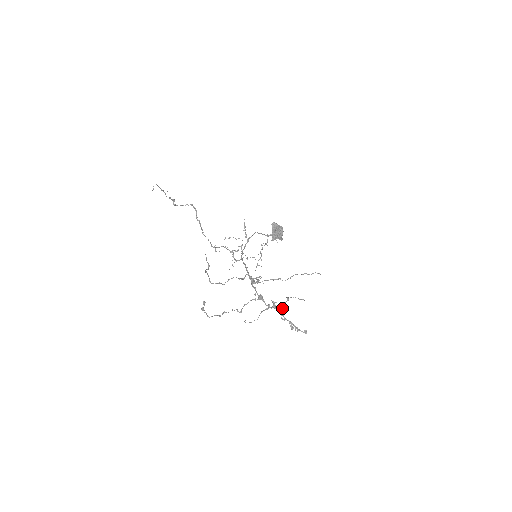
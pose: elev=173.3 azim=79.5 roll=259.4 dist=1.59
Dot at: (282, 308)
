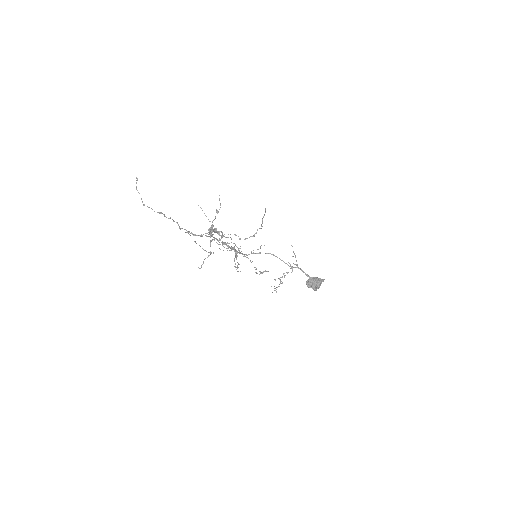
Dot at: (212, 222)
